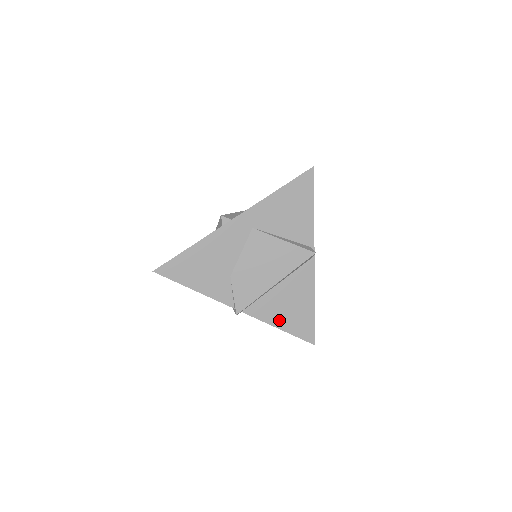
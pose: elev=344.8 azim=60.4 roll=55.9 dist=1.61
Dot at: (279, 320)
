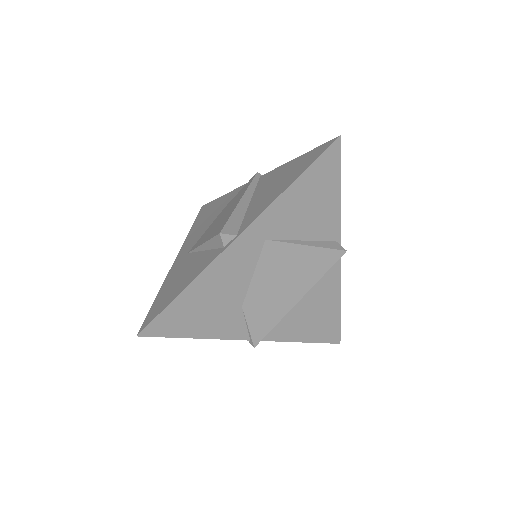
Dot at: (302, 333)
